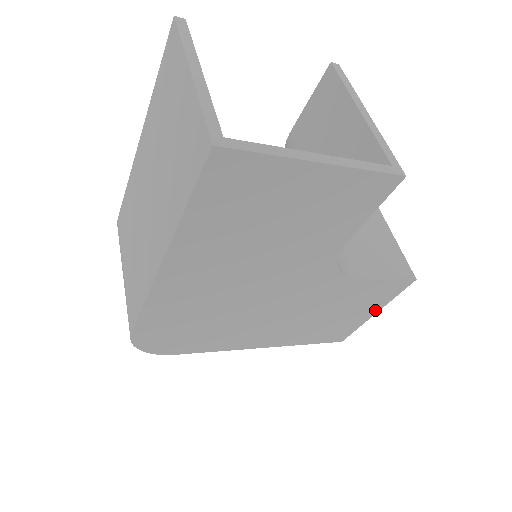
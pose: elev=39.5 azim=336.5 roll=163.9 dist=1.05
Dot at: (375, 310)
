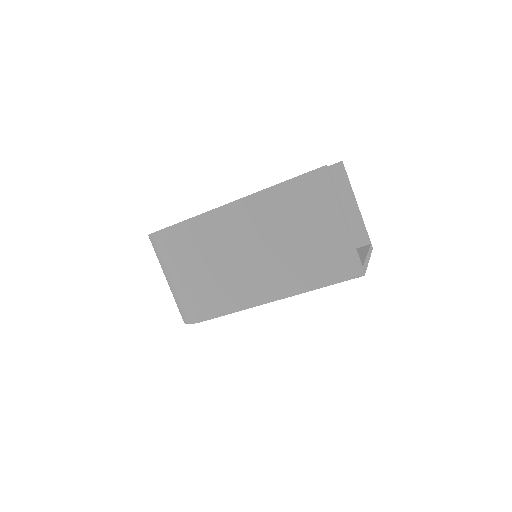
Dot at: occluded
